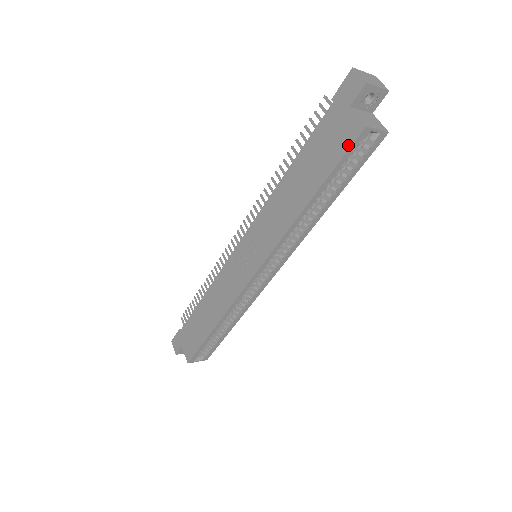
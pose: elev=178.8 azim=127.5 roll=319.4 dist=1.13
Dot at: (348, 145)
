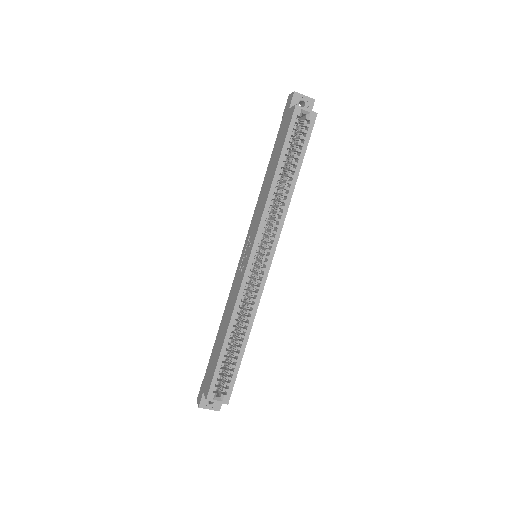
Dot at: (290, 122)
